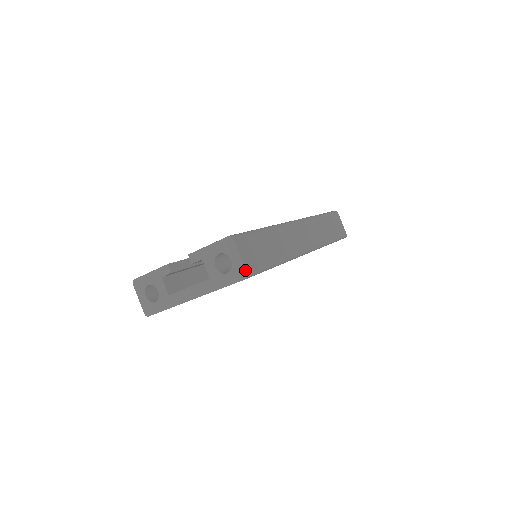
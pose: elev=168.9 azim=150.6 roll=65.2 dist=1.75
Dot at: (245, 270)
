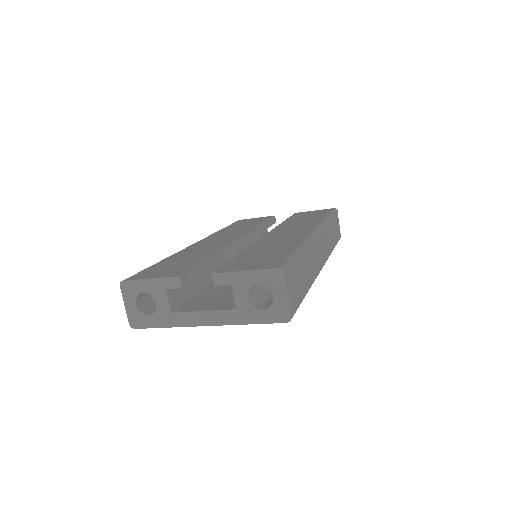
Dot at: (289, 313)
